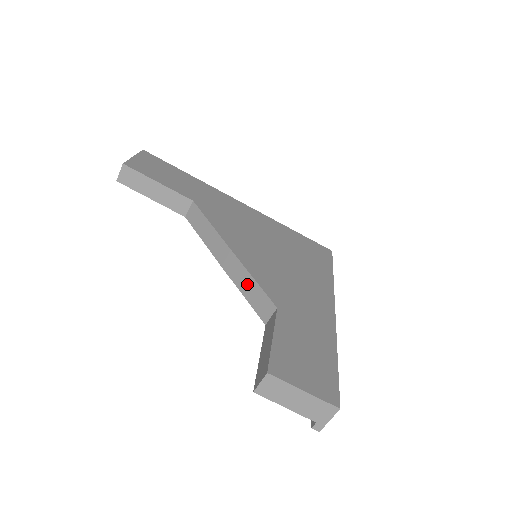
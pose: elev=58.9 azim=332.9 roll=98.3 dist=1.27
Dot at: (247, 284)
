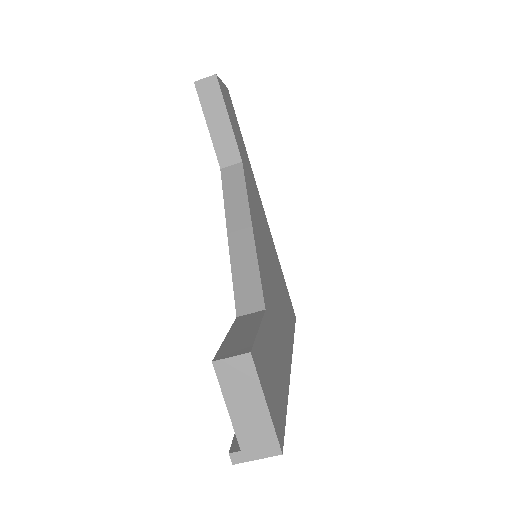
Dot at: (246, 267)
